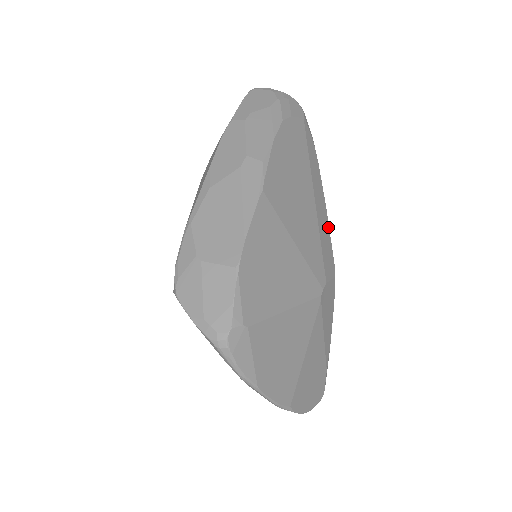
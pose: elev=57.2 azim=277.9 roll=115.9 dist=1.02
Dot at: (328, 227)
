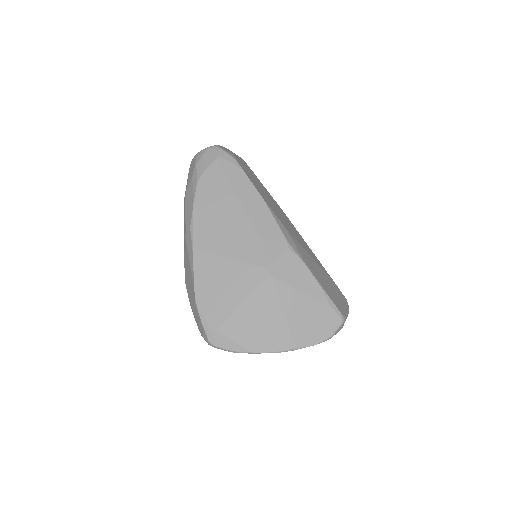
Dot at: (270, 215)
